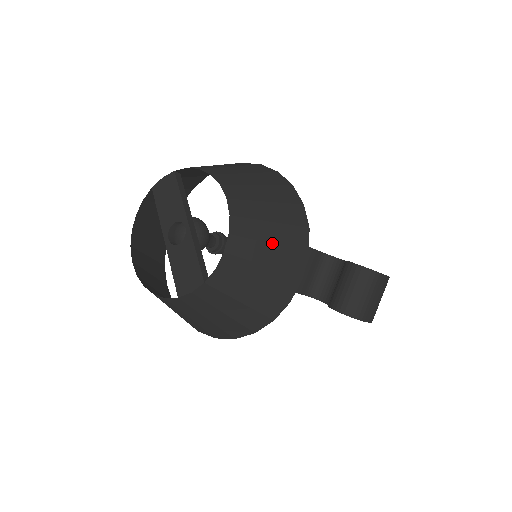
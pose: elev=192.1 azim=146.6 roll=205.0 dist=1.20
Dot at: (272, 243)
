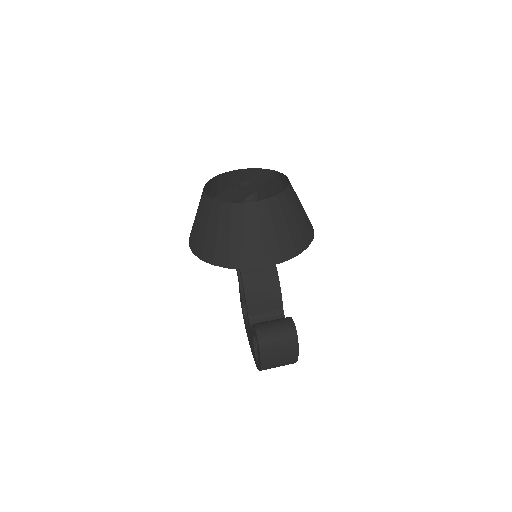
Dot at: (276, 231)
